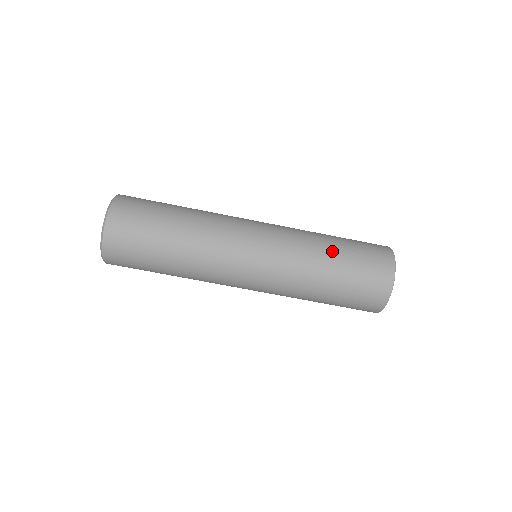
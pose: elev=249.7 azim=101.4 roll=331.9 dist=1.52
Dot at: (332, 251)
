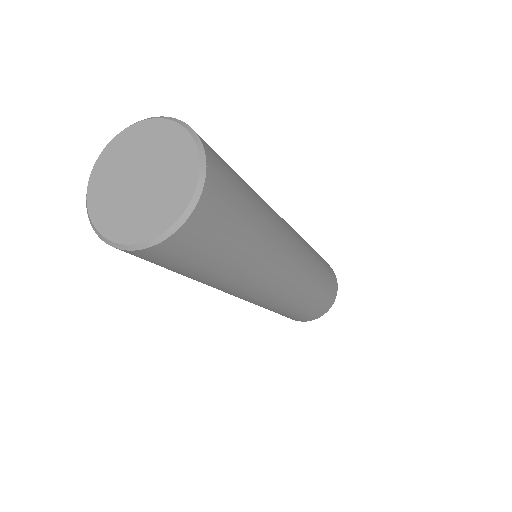
Dot at: (320, 285)
